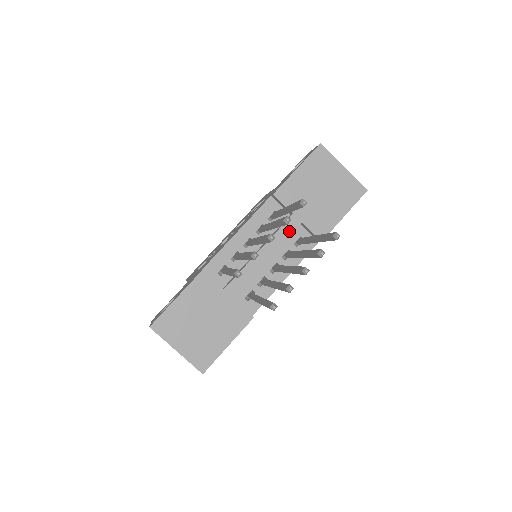
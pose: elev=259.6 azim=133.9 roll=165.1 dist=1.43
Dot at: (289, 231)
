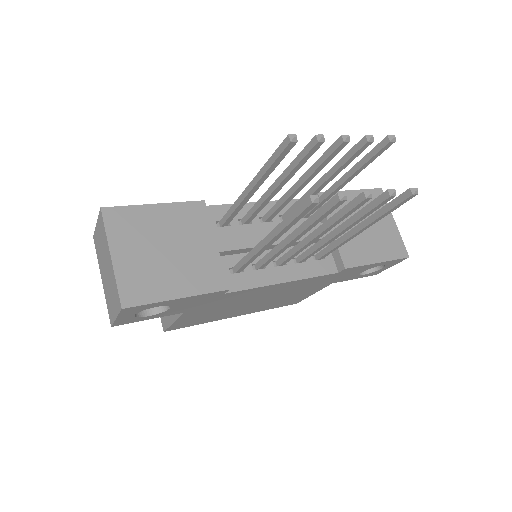
Dot at: occluded
